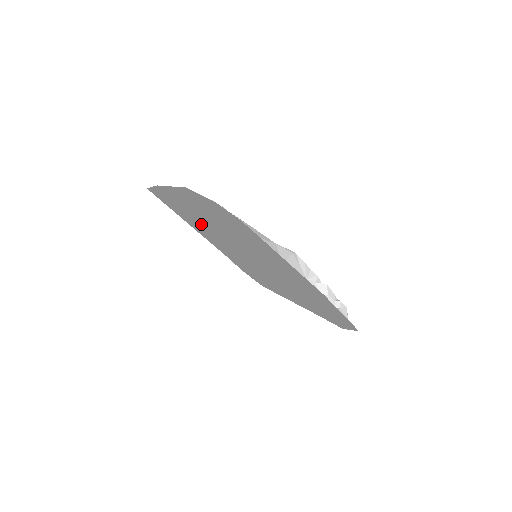
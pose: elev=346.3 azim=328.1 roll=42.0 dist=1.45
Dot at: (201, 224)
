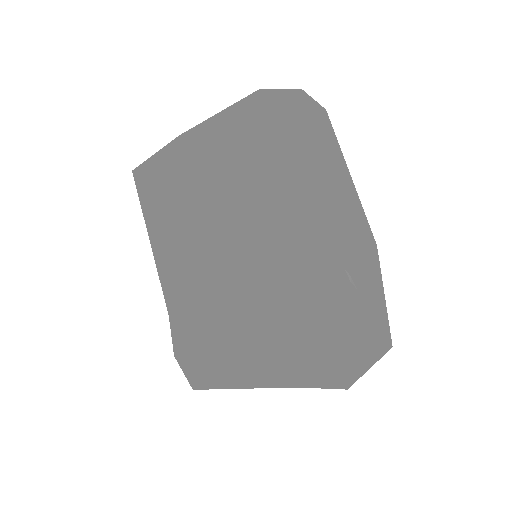
Dot at: (182, 226)
